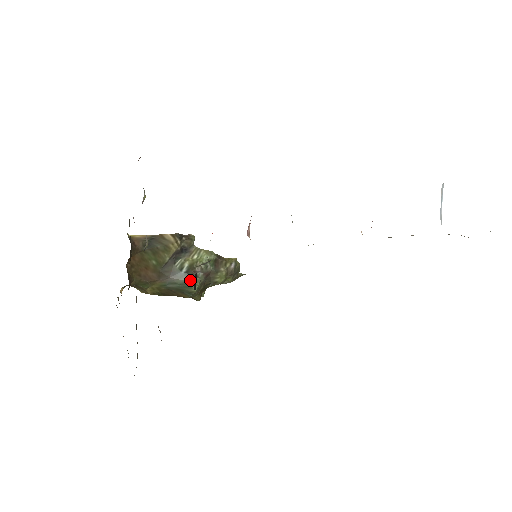
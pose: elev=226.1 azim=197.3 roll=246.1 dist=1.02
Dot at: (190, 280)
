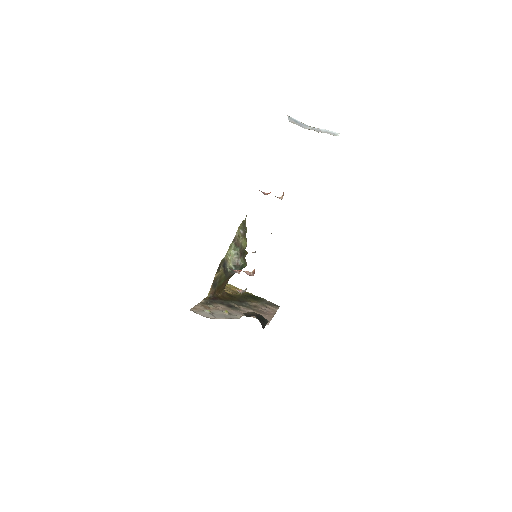
Dot at: (240, 268)
